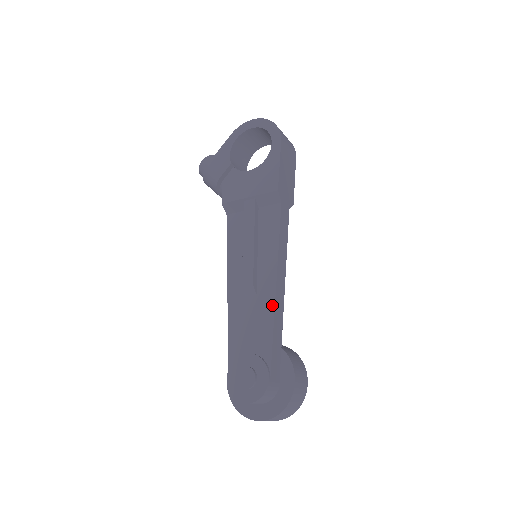
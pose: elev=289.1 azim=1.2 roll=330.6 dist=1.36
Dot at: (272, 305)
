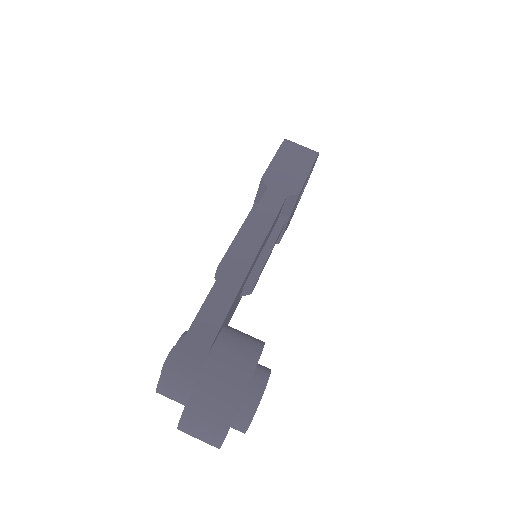
Dot at: (219, 275)
